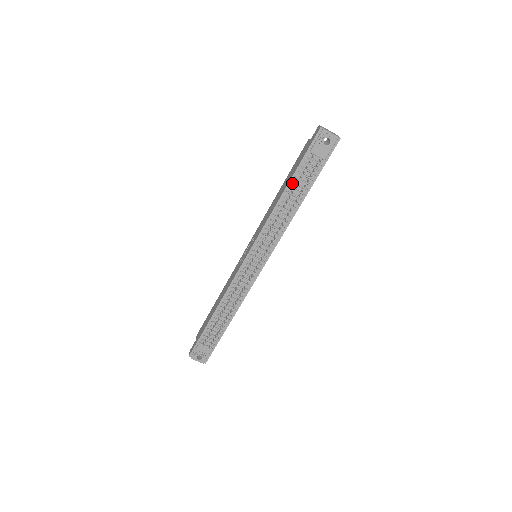
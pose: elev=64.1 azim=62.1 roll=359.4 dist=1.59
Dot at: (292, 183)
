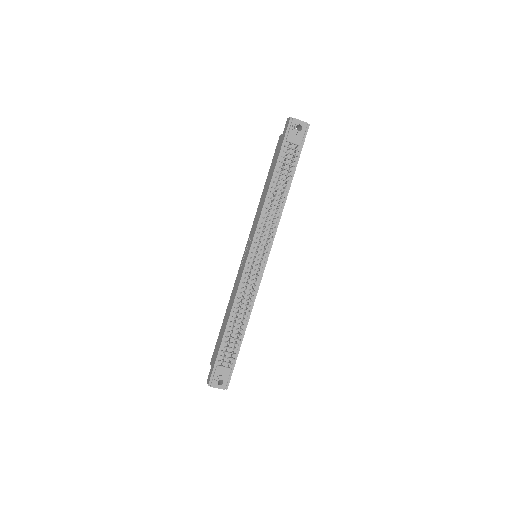
Dot at: (276, 173)
